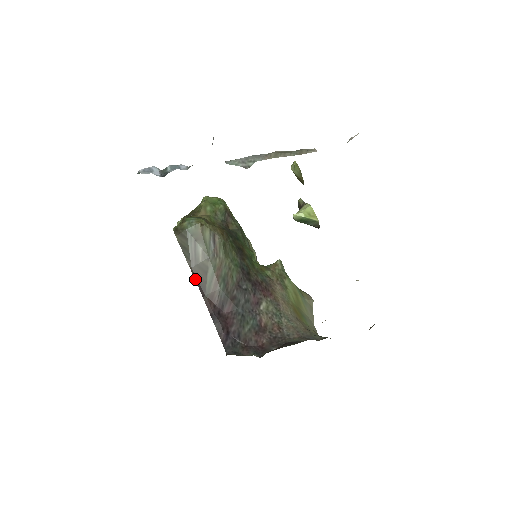
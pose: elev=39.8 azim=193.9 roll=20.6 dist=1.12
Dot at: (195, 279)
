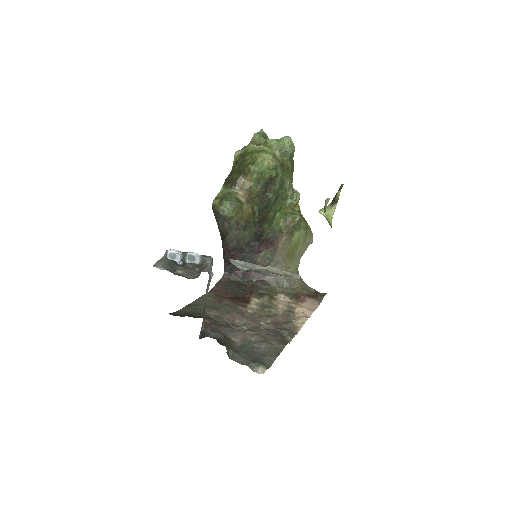
Dot at: occluded
